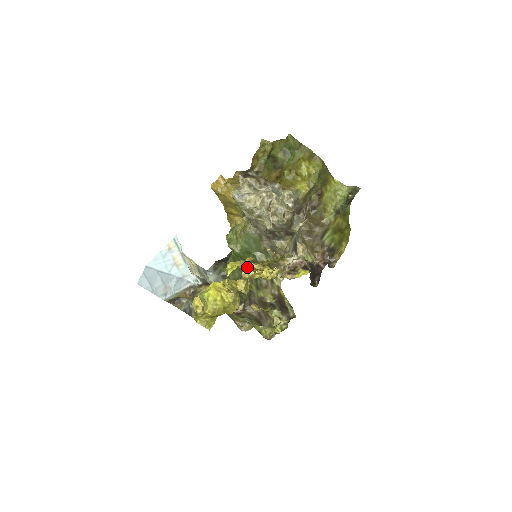
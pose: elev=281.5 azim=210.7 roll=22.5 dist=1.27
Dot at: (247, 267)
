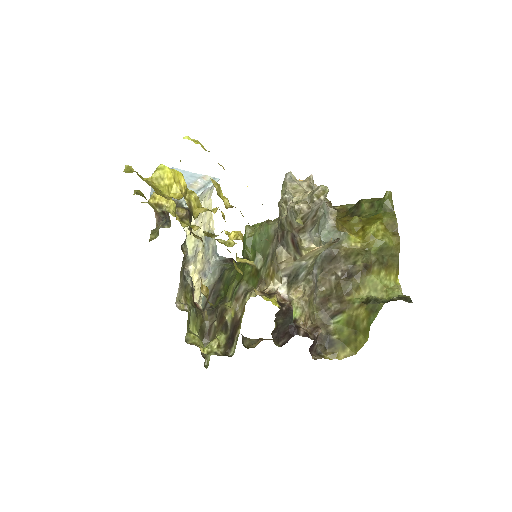
Dot at: (217, 186)
